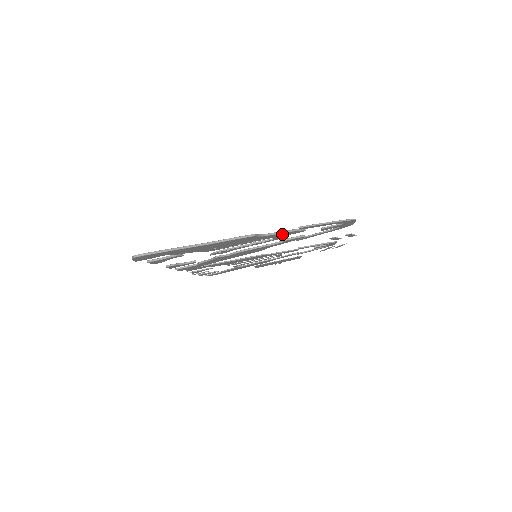
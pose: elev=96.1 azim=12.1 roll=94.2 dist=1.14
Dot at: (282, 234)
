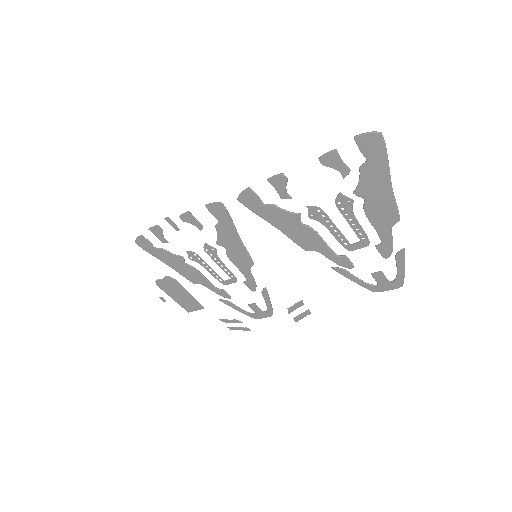
Dot at: (386, 243)
